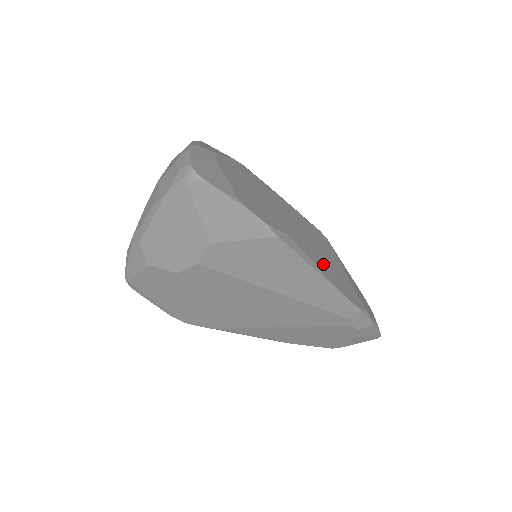
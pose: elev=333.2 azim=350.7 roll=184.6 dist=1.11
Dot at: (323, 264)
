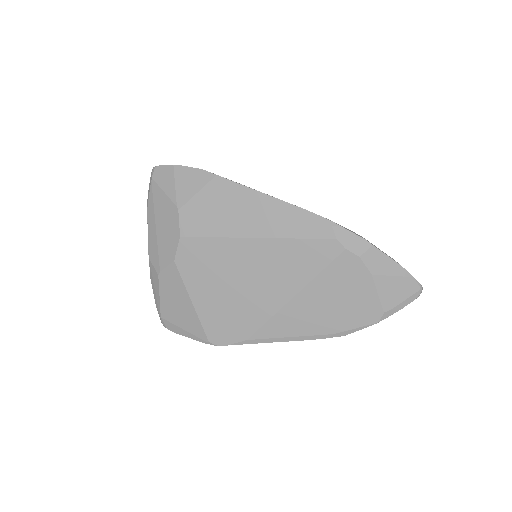
Dot at: occluded
